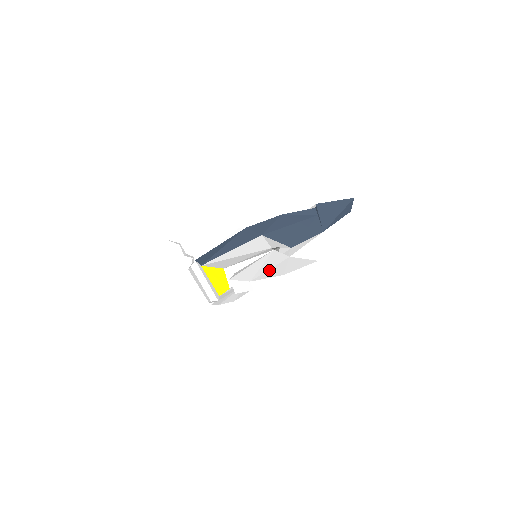
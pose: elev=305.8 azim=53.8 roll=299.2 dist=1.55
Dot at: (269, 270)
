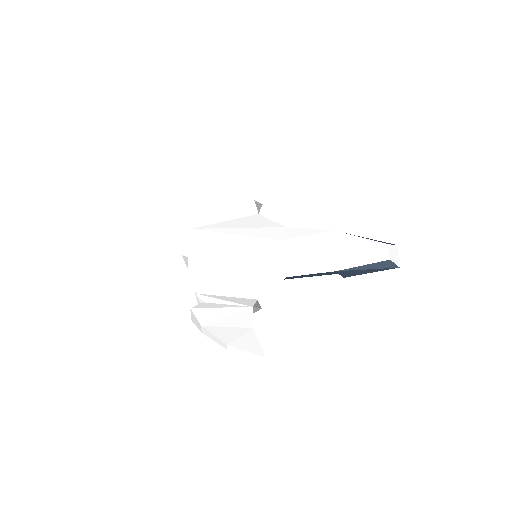
Dot at: occluded
